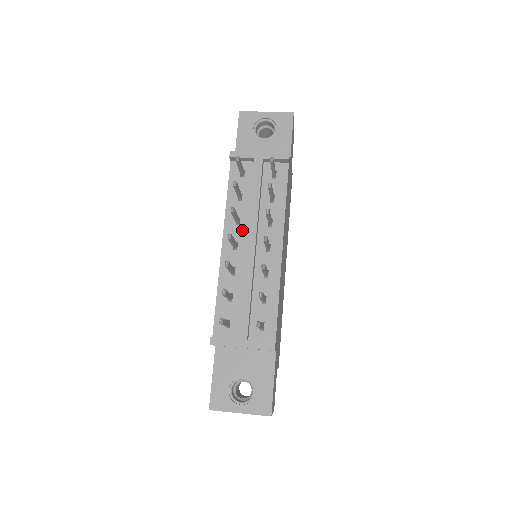
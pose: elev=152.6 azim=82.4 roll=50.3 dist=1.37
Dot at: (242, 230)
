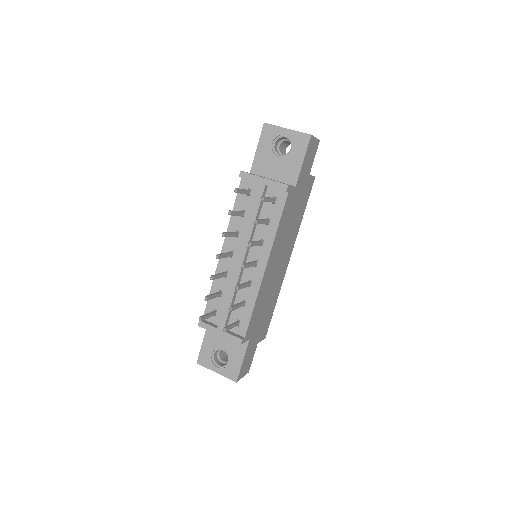
Dot at: (239, 242)
